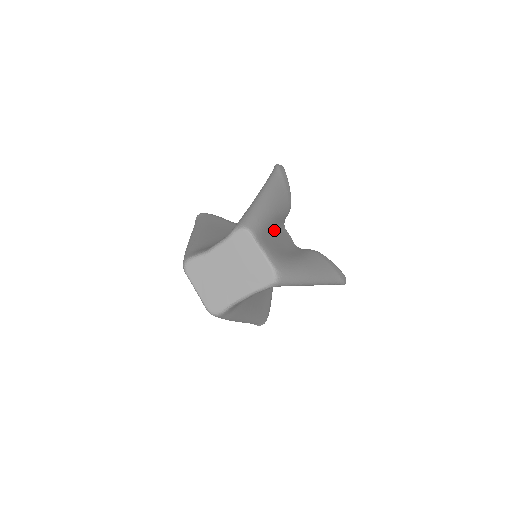
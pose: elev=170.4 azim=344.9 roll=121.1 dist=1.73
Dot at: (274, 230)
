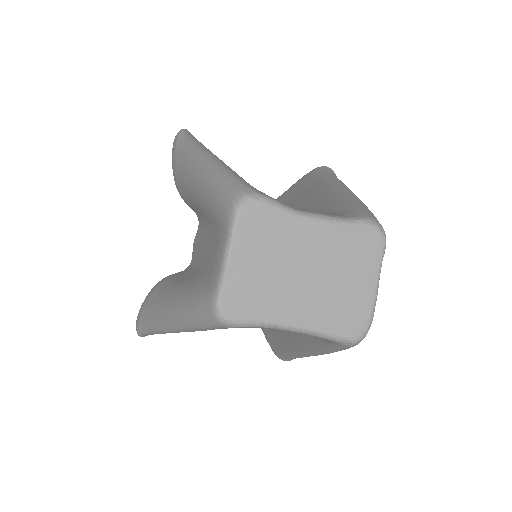
Dot at: occluded
